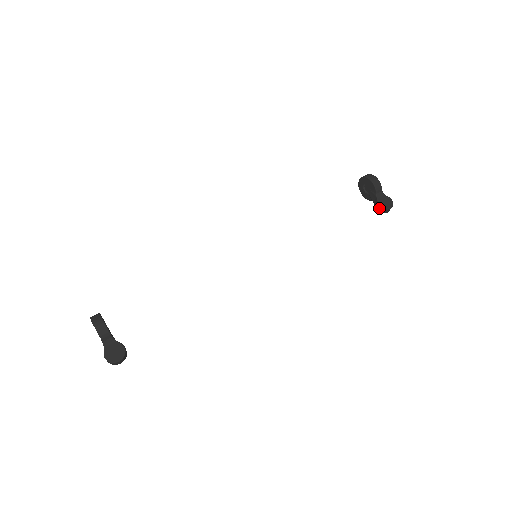
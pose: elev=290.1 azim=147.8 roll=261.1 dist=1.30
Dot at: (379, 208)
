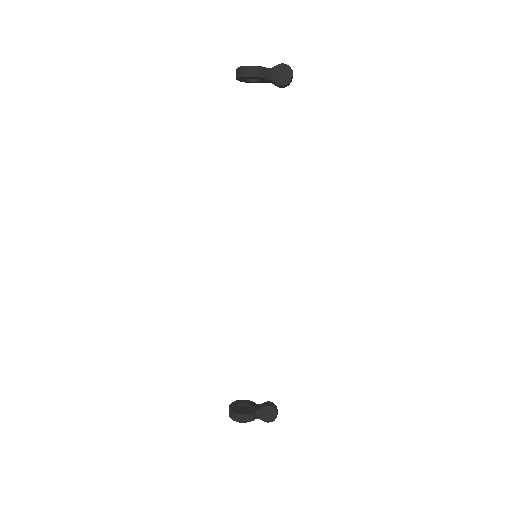
Dot at: (284, 87)
